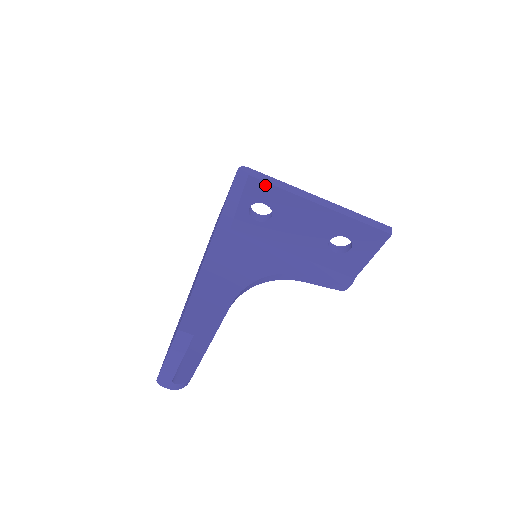
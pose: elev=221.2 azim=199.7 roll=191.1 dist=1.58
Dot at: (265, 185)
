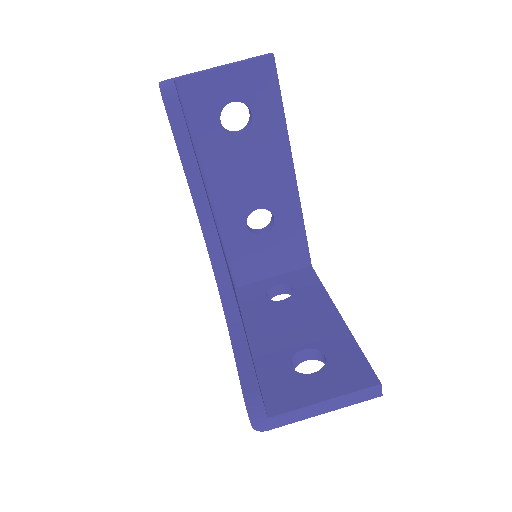
Dot at: (314, 277)
